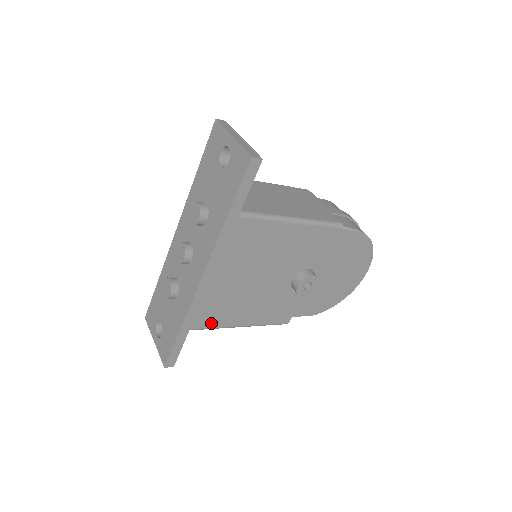
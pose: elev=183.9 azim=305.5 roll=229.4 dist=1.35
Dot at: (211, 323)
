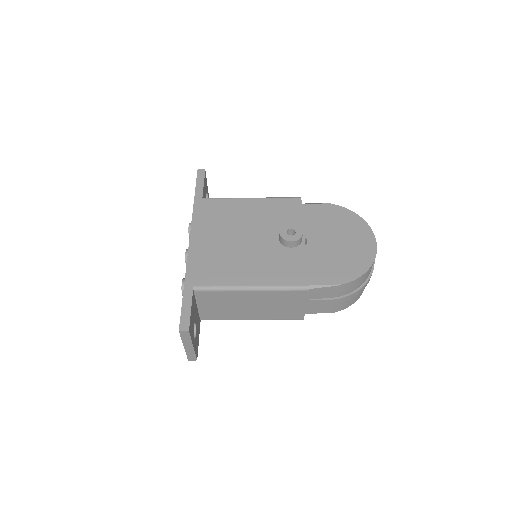
Dot at: (214, 281)
